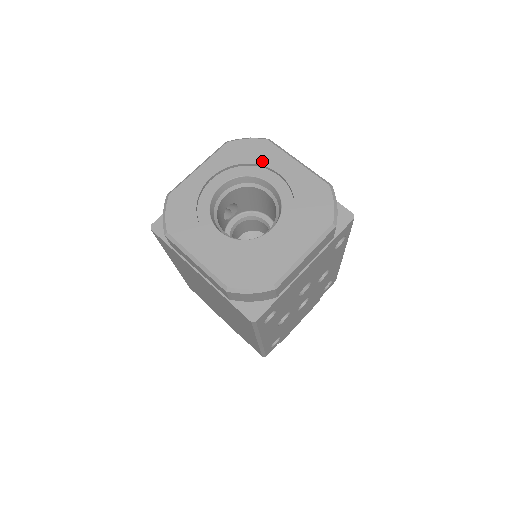
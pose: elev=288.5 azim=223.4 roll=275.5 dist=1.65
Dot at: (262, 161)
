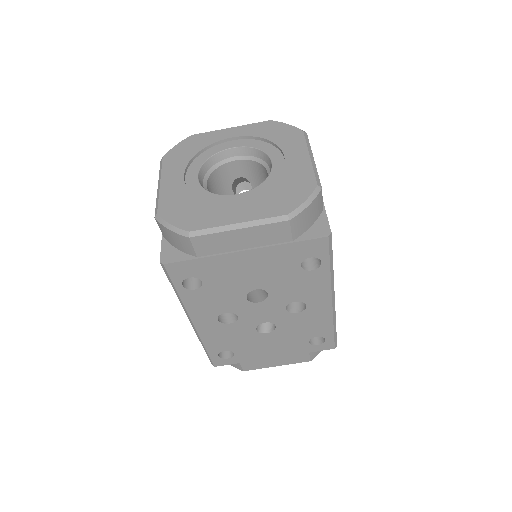
Dot at: (282, 143)
